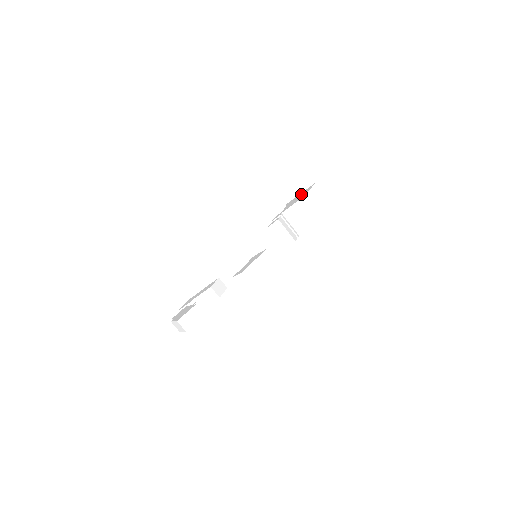
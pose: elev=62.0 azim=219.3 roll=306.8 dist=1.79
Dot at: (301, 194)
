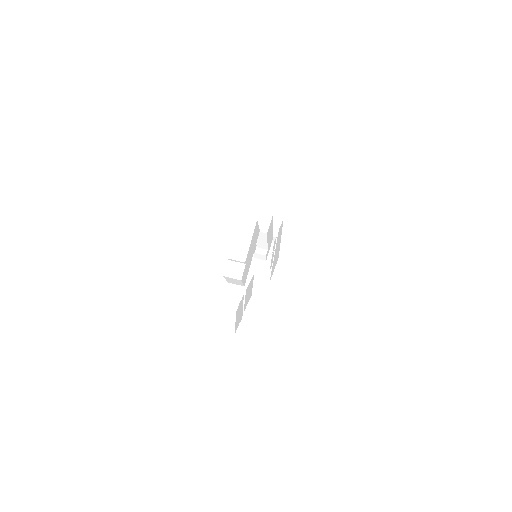
Dot at: occluded
